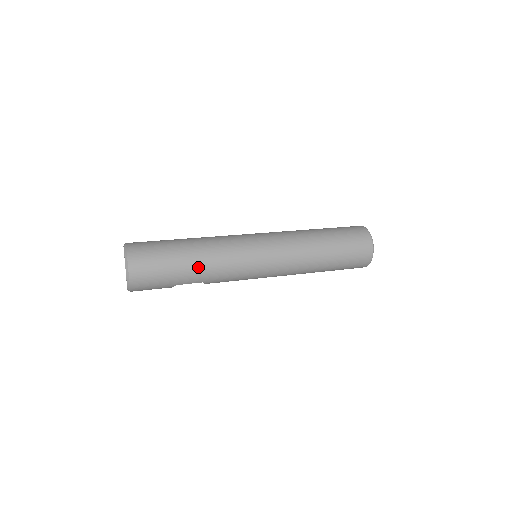
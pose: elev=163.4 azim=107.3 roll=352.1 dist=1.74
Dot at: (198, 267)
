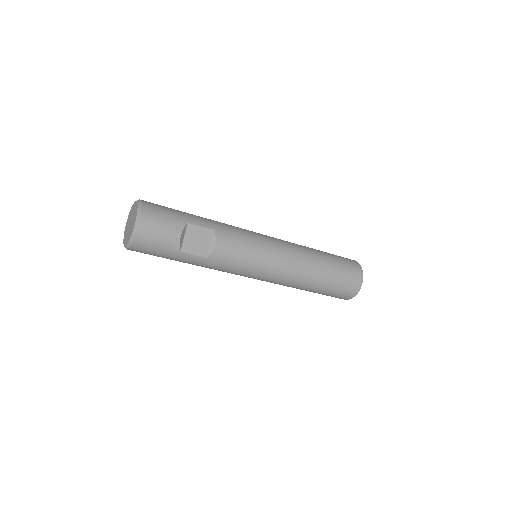
Dot at: occluded
